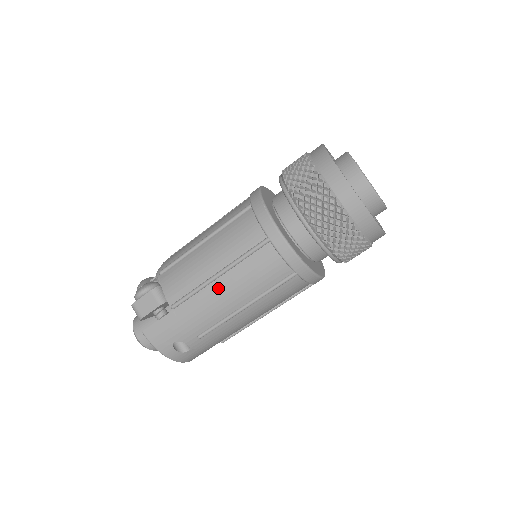
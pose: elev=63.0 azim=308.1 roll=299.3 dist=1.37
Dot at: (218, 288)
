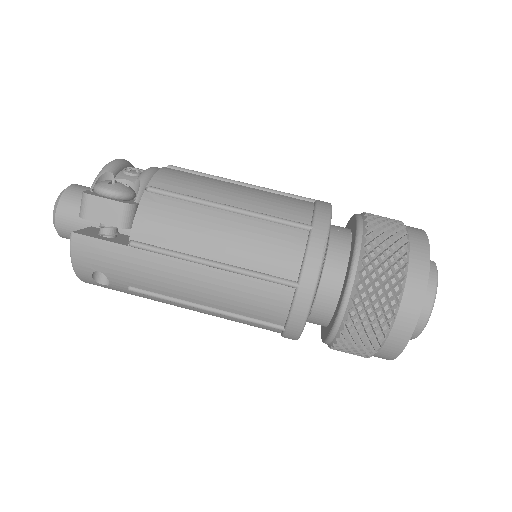
Dot at: (199, 274)
